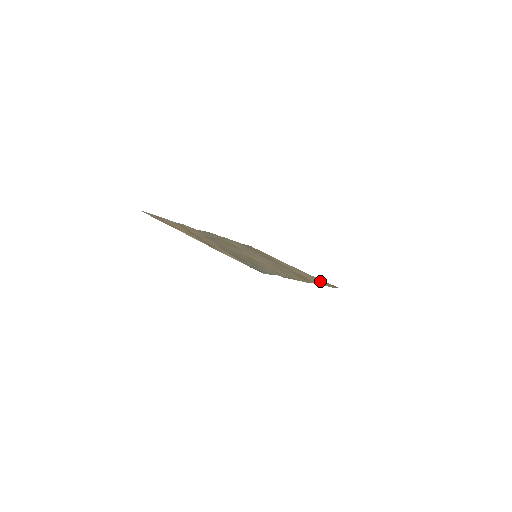
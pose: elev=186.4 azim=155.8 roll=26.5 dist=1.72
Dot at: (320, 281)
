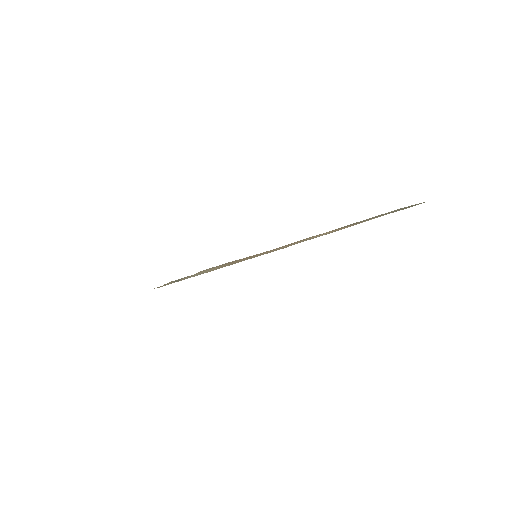
Dot at: occluded
